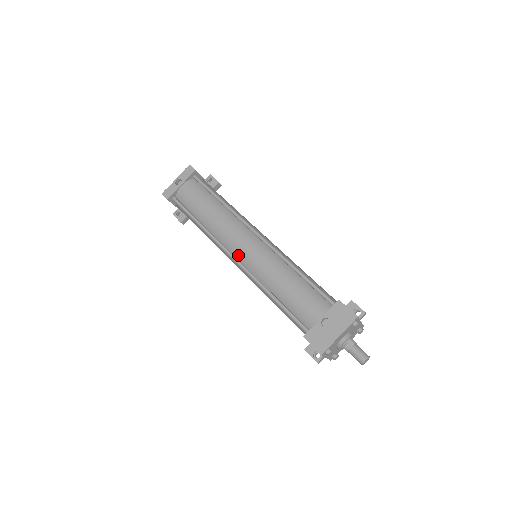
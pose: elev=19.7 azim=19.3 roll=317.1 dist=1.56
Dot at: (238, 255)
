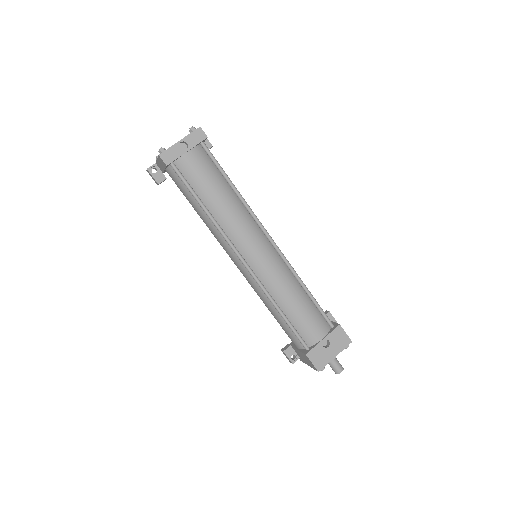
Dot at: (249, 259)
